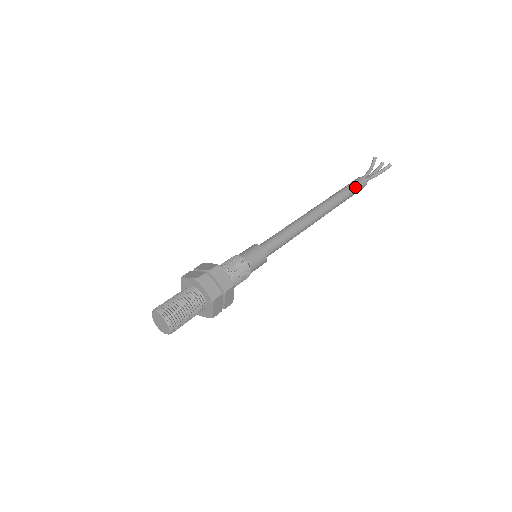
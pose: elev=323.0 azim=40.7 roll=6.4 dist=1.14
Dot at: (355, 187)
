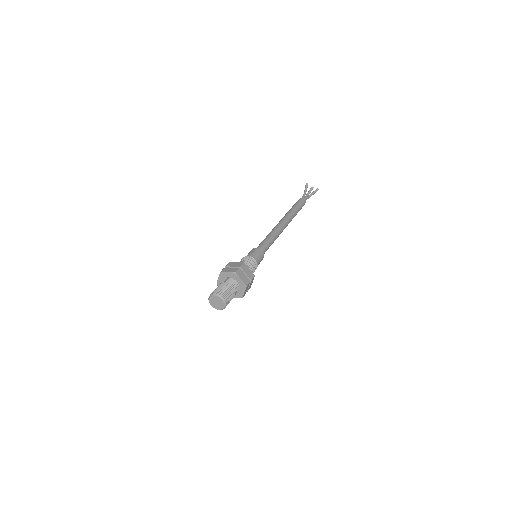
Dot at: (300, 206)
